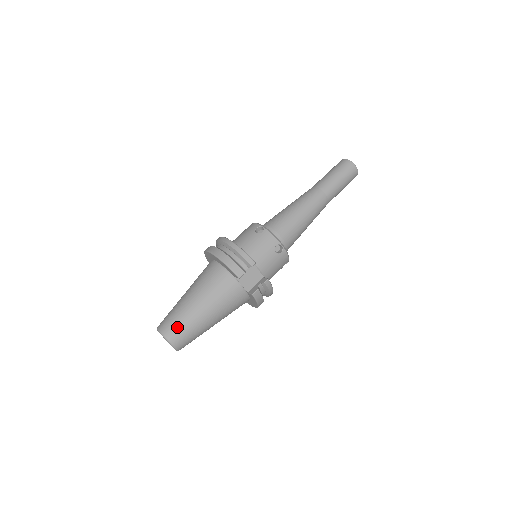
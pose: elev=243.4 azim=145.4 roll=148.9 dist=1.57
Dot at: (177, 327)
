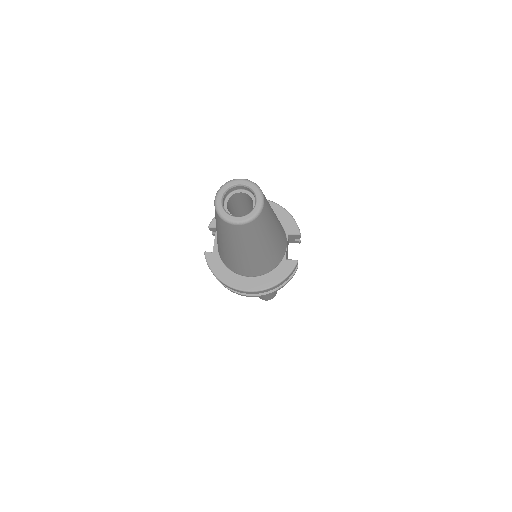
Dot at: occluded
